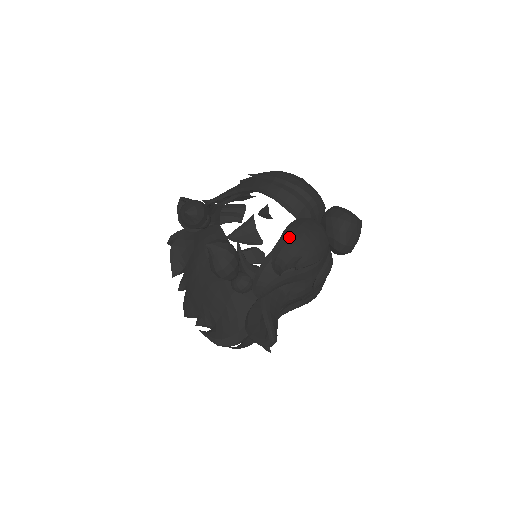
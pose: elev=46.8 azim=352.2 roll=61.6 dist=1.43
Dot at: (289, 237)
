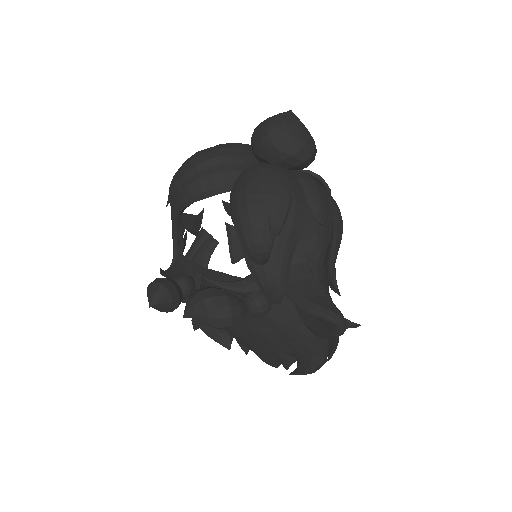
Dot at: (238, 217)
